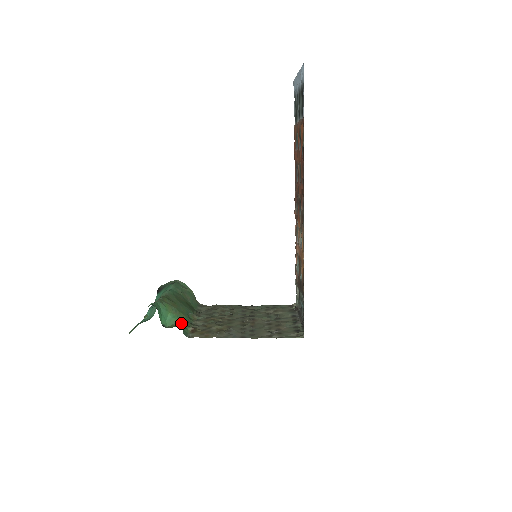
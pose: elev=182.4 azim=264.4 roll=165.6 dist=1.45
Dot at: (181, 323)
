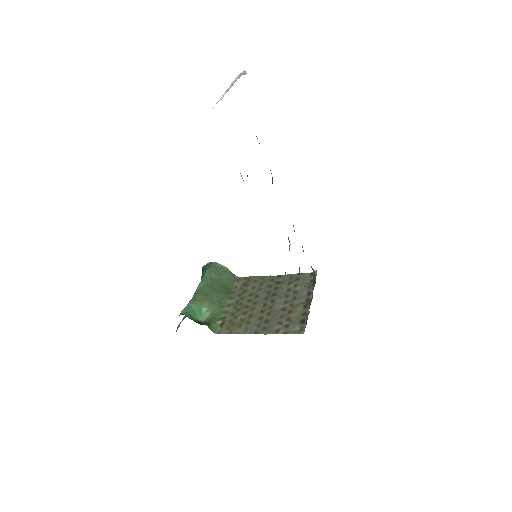
Dot at: (213, 316)
